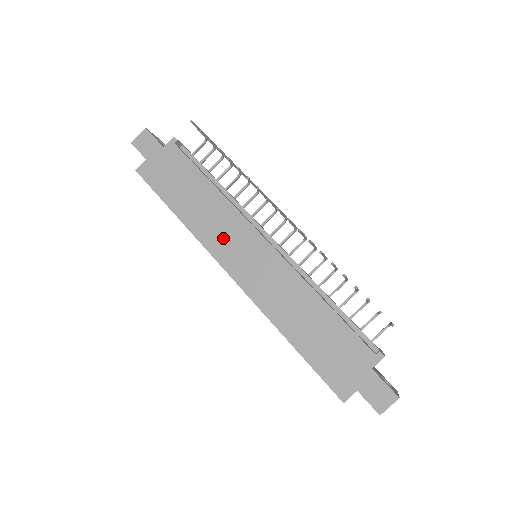
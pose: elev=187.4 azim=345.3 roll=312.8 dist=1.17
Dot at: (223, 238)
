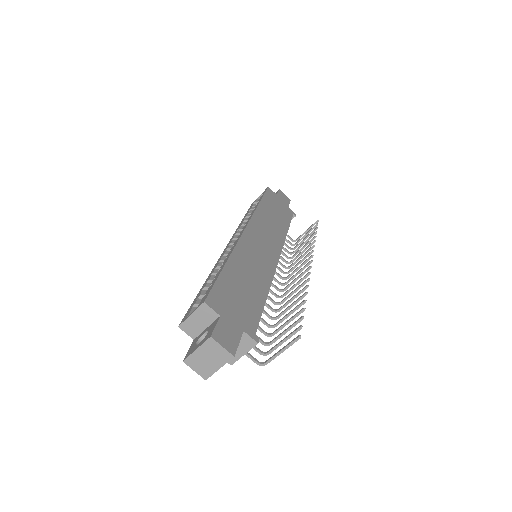
Dot at: (264, 229)
